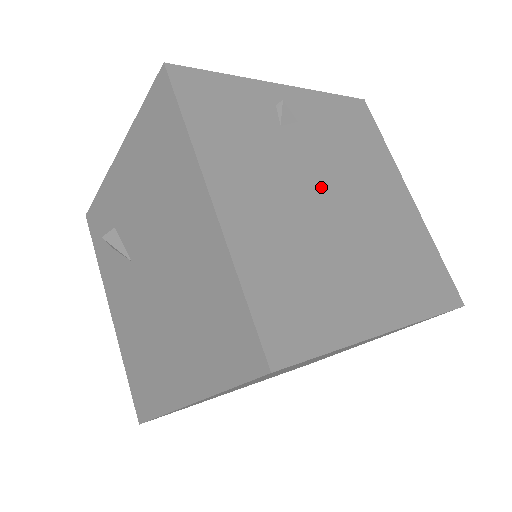
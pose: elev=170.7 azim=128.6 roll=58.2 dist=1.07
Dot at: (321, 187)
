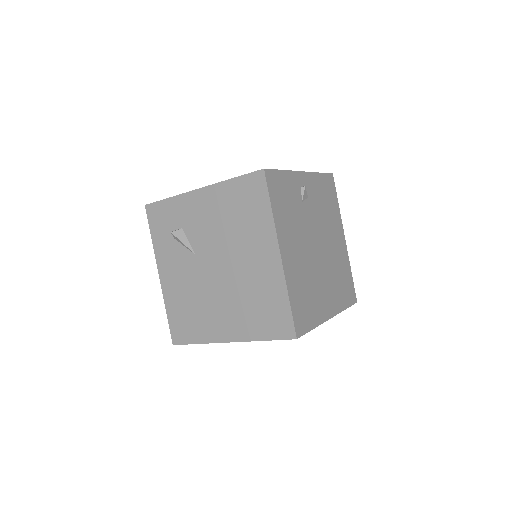
Dot at: (314, 239)
